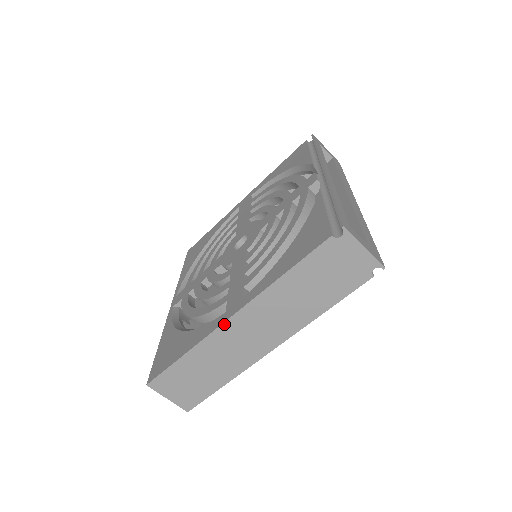
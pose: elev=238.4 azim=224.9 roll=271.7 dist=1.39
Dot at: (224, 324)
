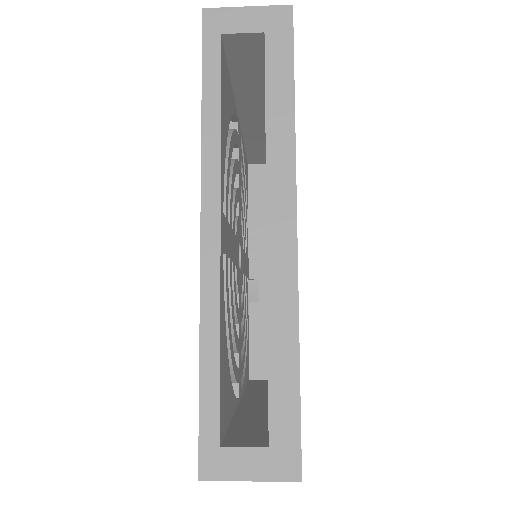
Dot at: occluded
